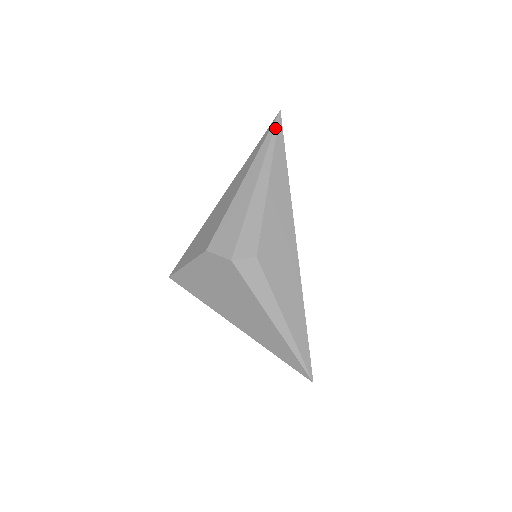
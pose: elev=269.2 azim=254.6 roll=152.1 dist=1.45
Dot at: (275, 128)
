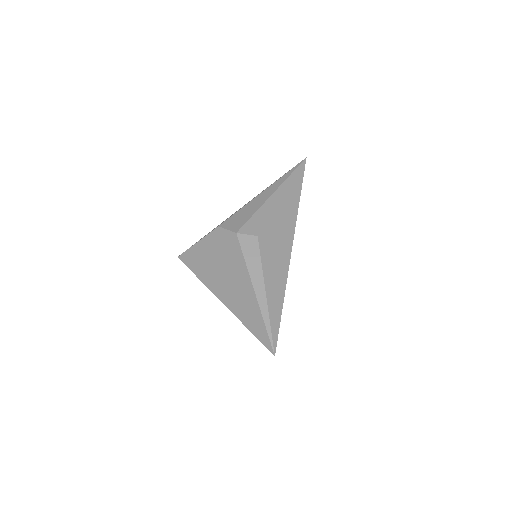
Dot at: (299, 166)
